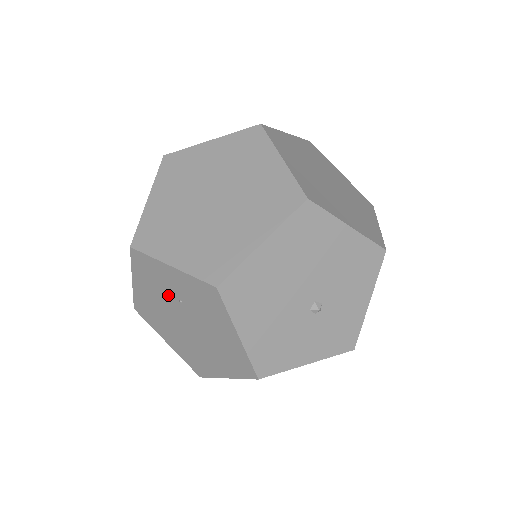
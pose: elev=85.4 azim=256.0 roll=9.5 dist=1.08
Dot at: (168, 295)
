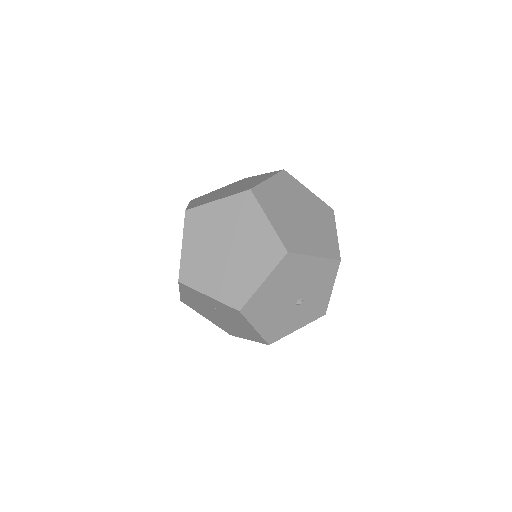
Dot at: (206, 304)
